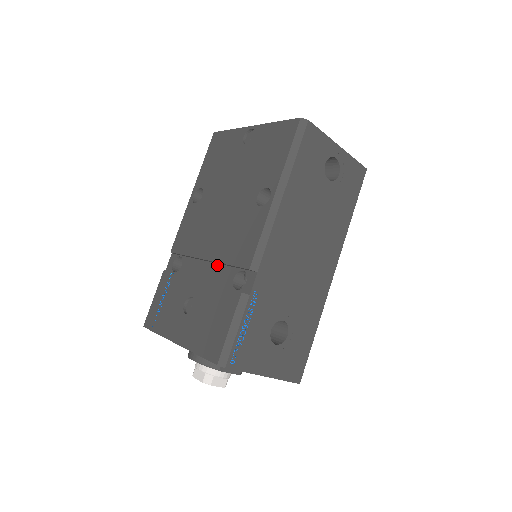
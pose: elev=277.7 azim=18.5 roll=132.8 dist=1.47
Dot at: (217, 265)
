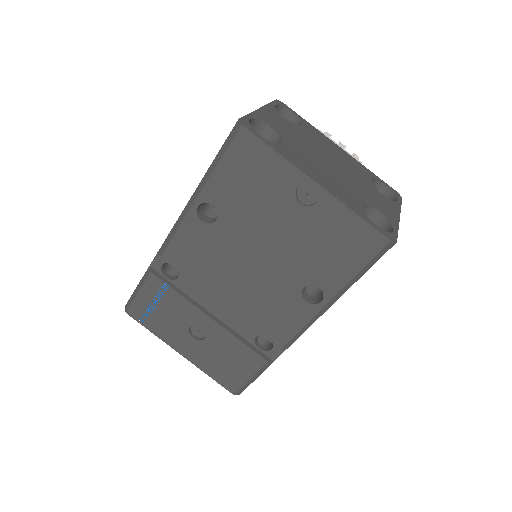
Dot at: (235, 312)
